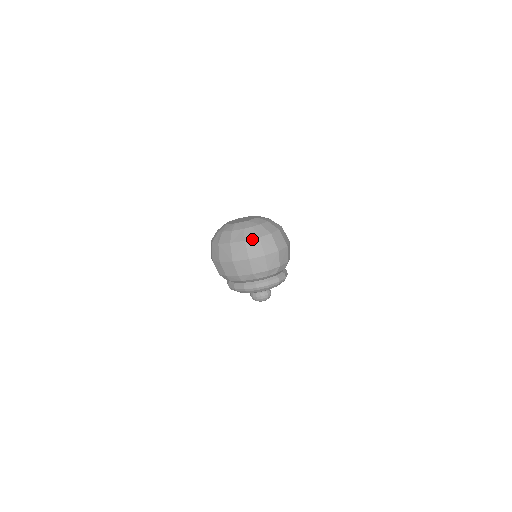
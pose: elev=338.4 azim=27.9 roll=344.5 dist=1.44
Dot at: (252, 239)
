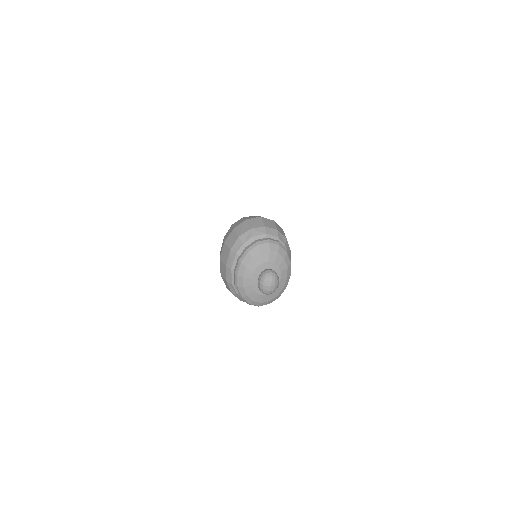
Dot at: (228, 231)
